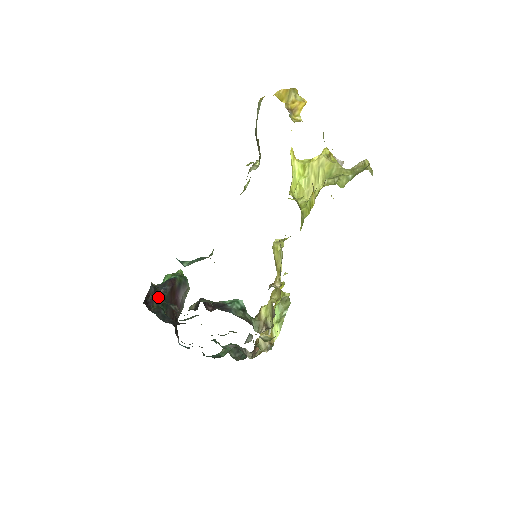
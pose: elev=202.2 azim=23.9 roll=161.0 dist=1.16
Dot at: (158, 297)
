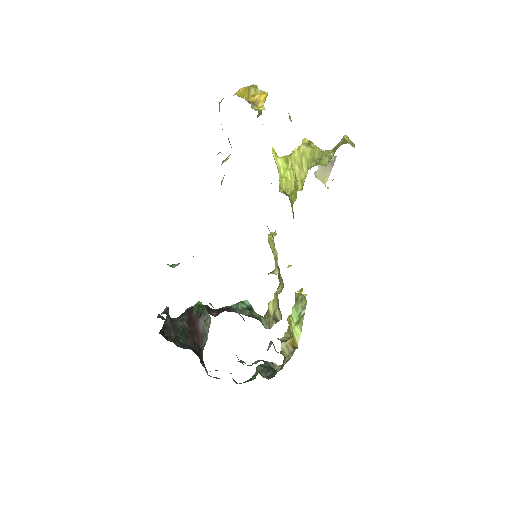
Dot at: occluded
